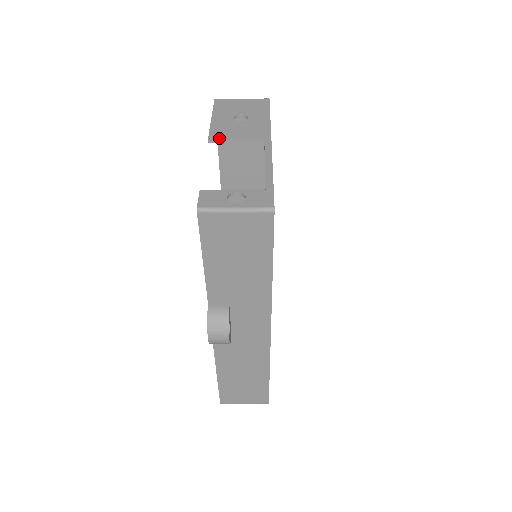
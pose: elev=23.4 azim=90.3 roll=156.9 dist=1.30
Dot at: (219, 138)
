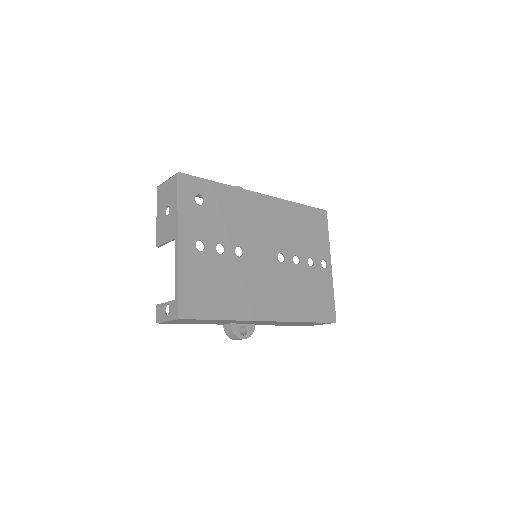
Dot at: (160, 243)
